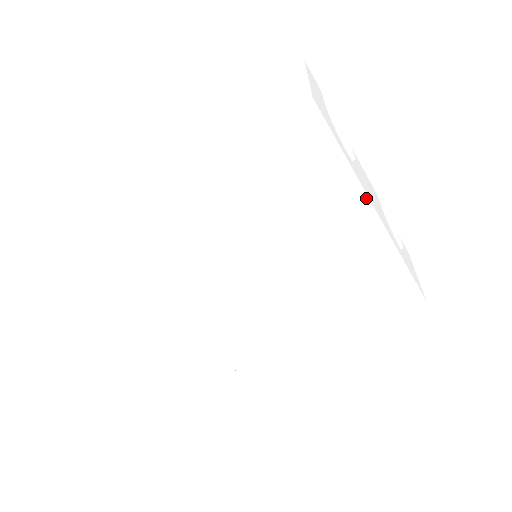
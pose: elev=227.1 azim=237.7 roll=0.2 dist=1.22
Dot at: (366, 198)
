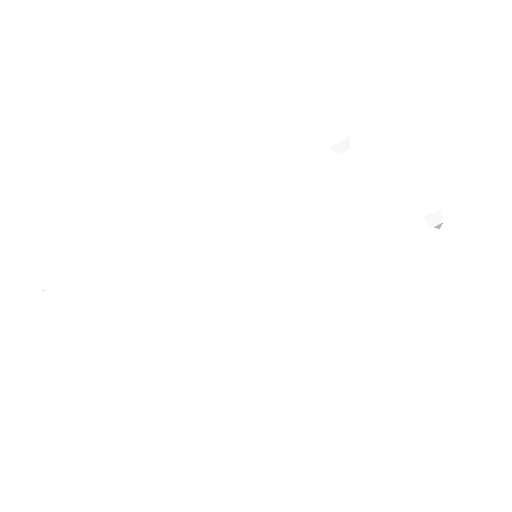
Dot at: (363, 202)
